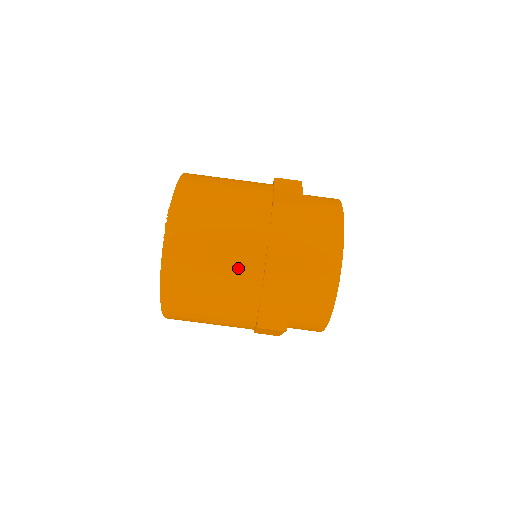
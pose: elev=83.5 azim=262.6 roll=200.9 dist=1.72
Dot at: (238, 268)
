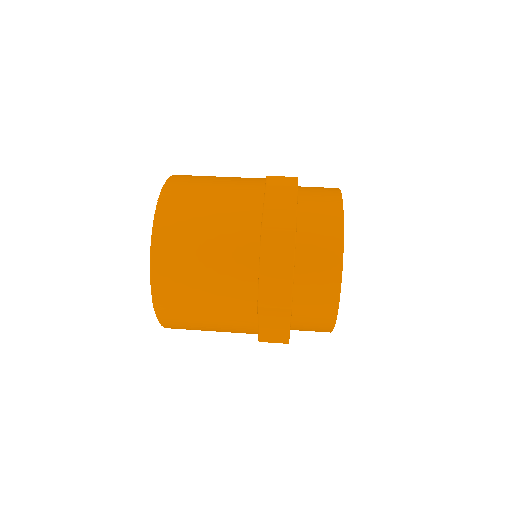
Dot at: (233, 233)
